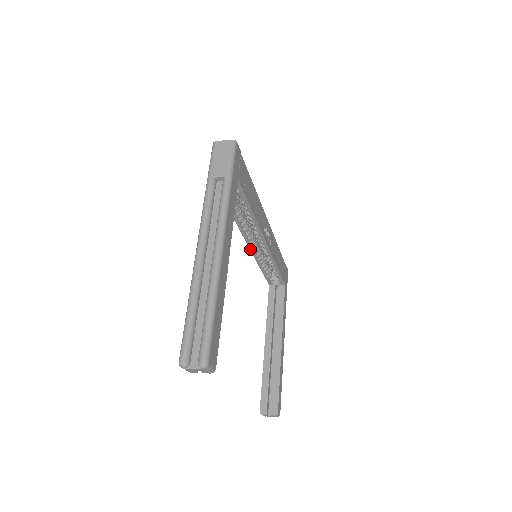
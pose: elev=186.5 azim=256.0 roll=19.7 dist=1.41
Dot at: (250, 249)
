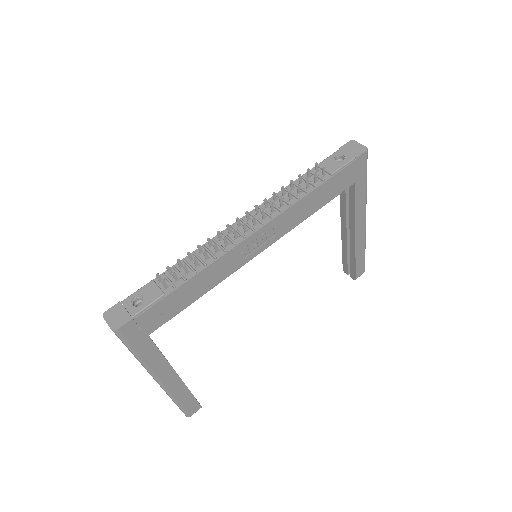
Dot at: occluded
